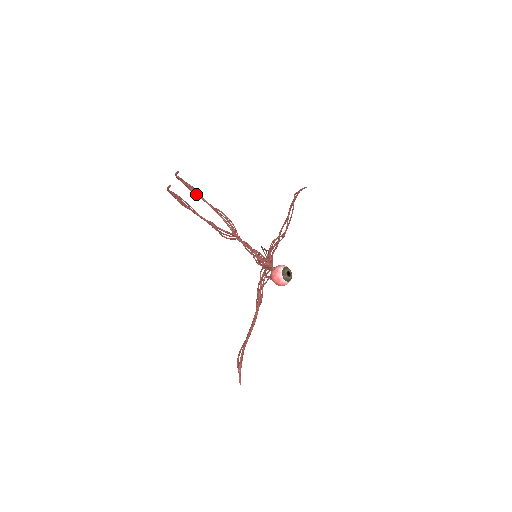
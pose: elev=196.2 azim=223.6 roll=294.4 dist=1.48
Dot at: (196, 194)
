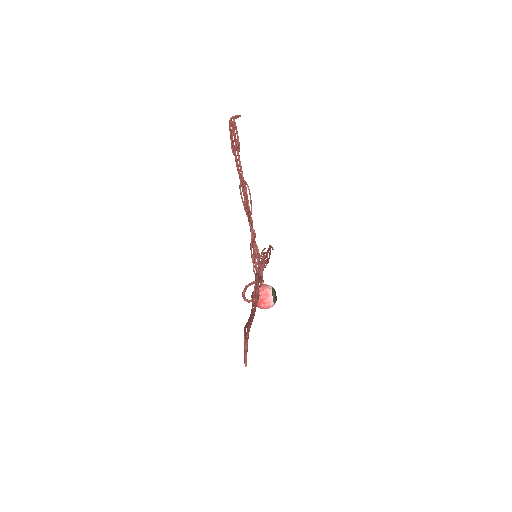
Dot at: (237, 153)
